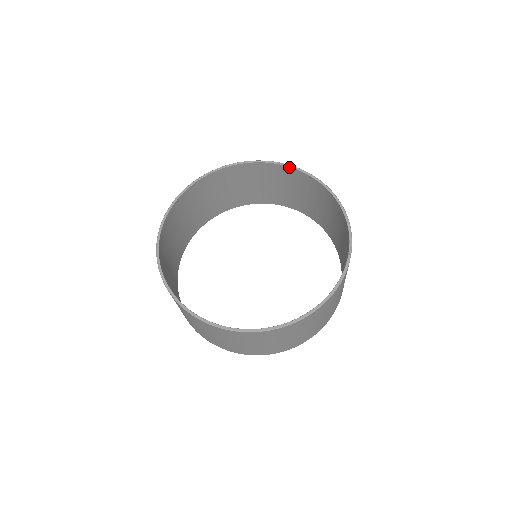
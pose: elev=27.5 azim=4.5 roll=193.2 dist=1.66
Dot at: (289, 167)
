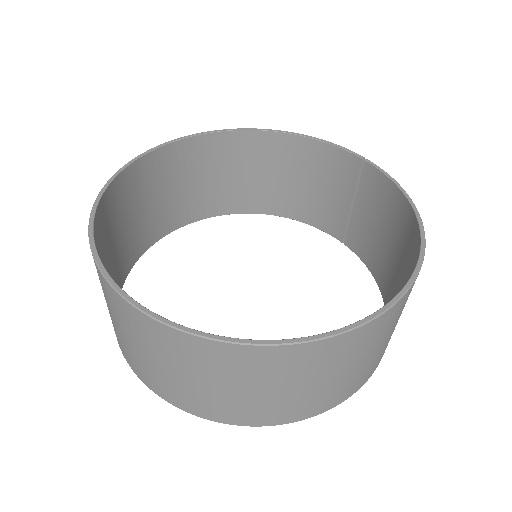
Dot at: (197, 136)
